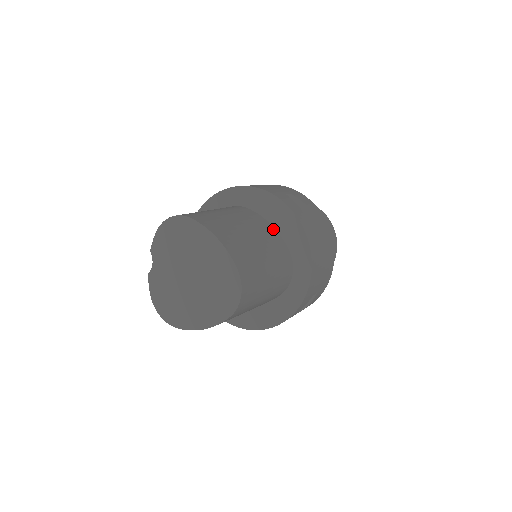
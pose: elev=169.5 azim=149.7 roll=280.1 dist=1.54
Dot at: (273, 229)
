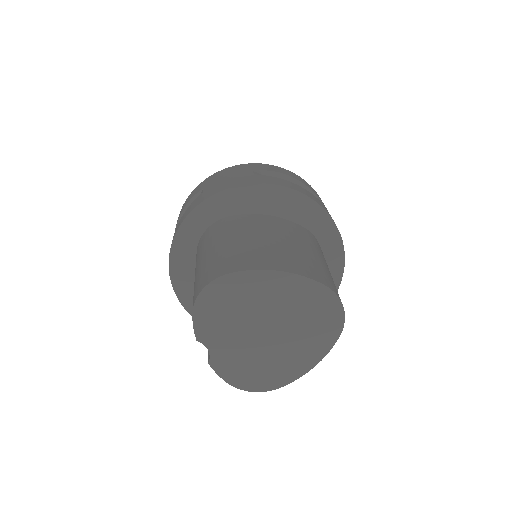
Dot at: (276, 218)
